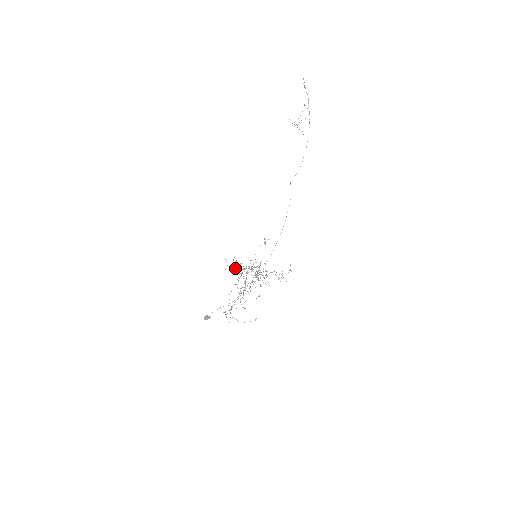
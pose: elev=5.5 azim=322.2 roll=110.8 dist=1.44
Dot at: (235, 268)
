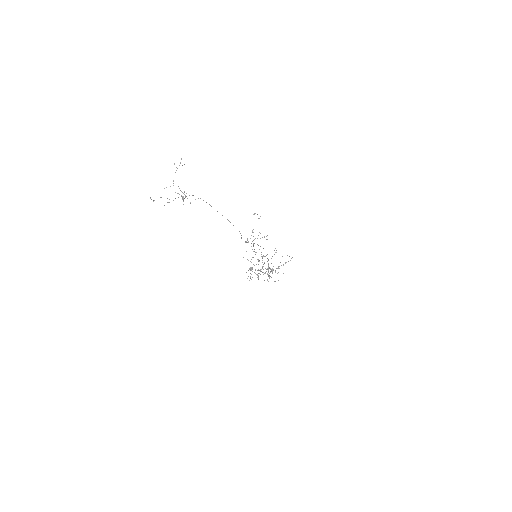
Dot at: occluded
